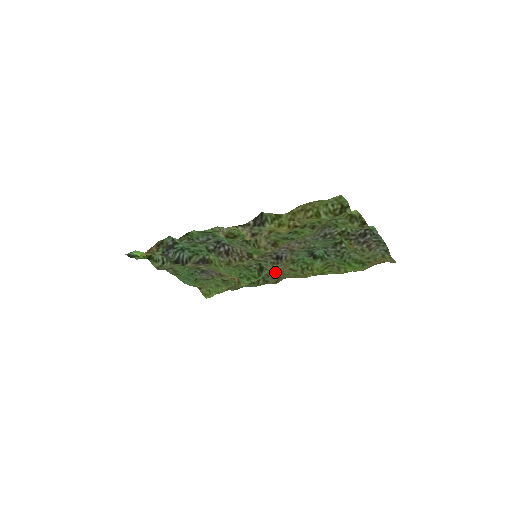
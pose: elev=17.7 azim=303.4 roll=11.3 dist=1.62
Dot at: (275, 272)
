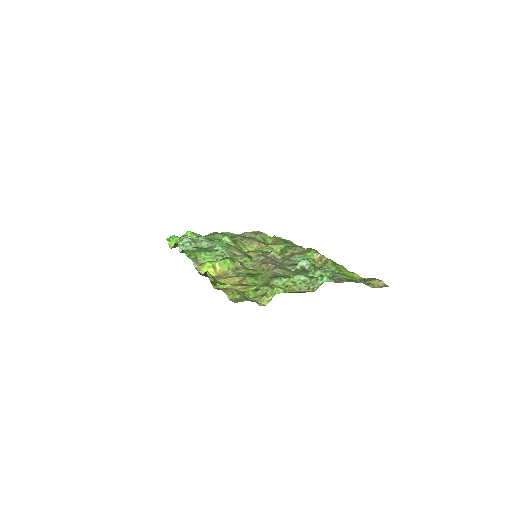
Dot at: (293, 253)
